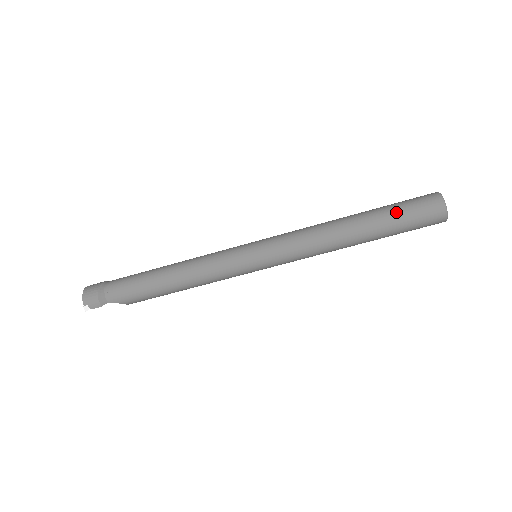
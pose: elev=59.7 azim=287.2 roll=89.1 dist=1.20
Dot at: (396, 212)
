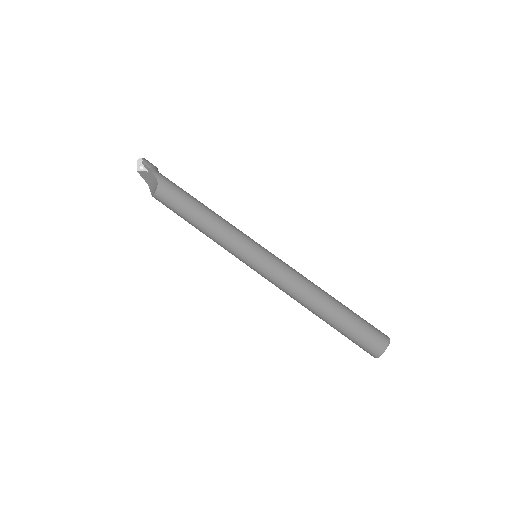
Dot at: occluded
